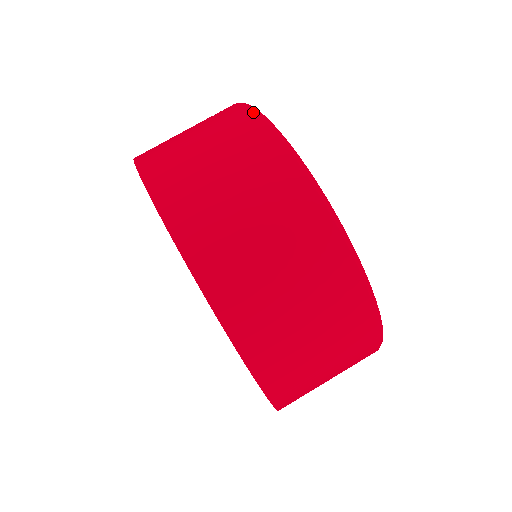
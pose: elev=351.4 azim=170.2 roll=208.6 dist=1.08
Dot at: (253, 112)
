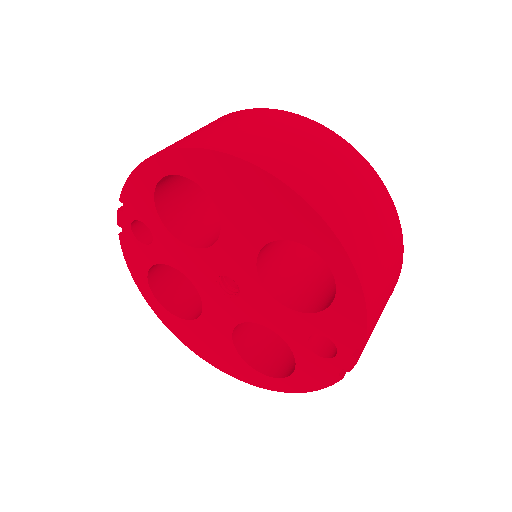
Dot at: occluded
